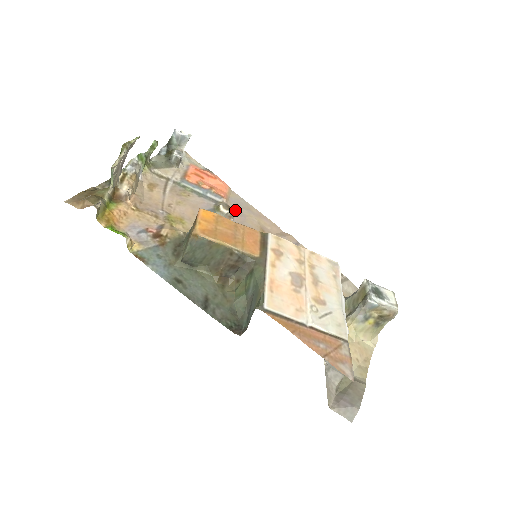
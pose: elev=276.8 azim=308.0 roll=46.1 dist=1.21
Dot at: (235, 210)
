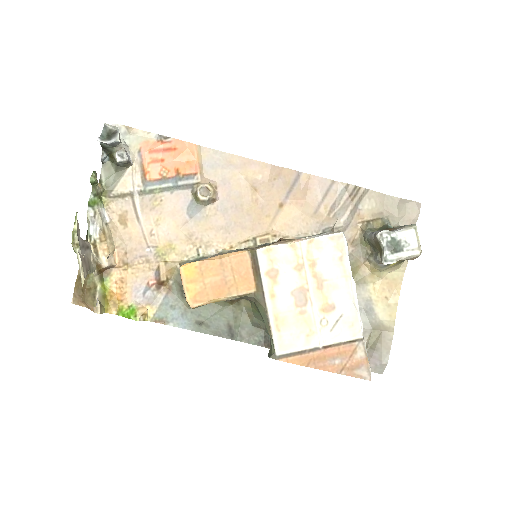
Dot at: (215, 180)
